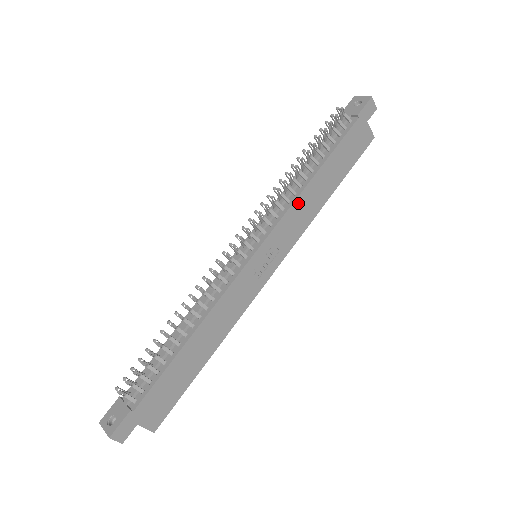
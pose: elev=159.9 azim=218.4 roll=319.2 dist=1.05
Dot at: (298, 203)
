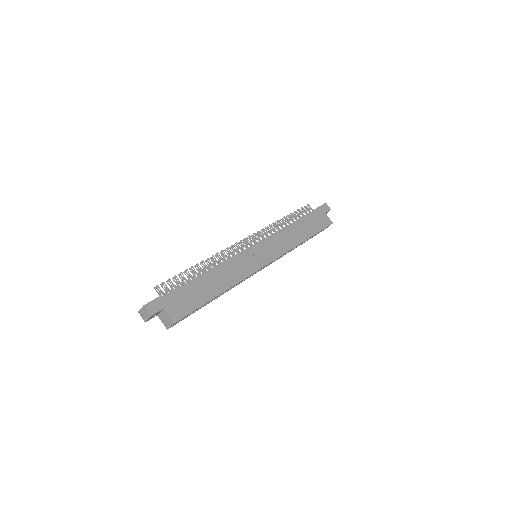
Dot at: (282, 233)
